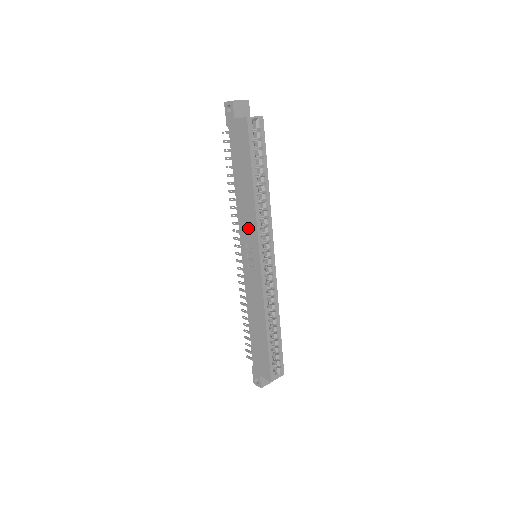
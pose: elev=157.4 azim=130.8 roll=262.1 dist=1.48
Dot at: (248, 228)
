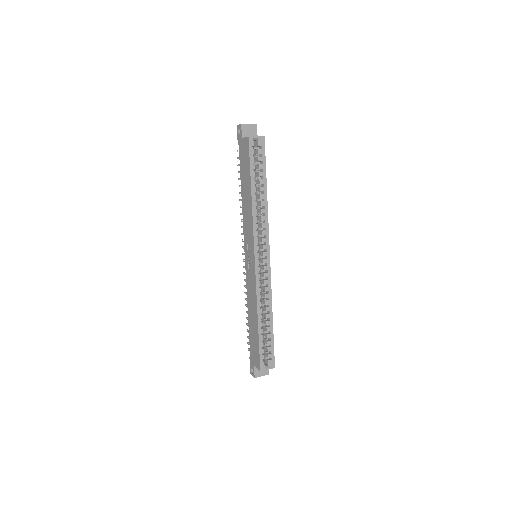
Dot at: (248, 230)
